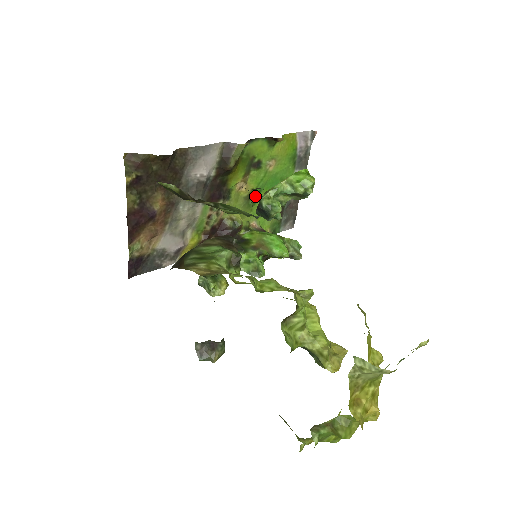
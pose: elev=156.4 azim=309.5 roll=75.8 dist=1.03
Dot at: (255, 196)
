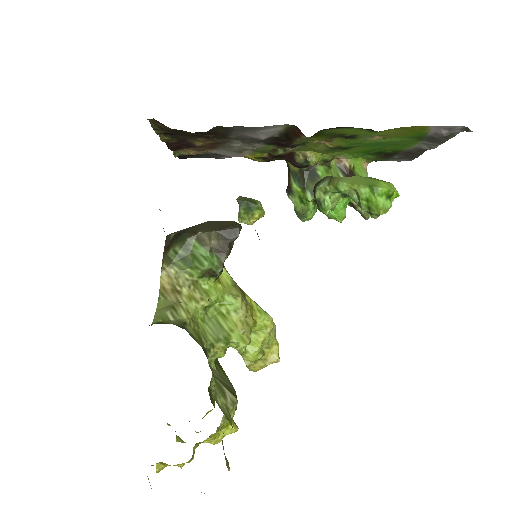
Dot at: (345, 147)
